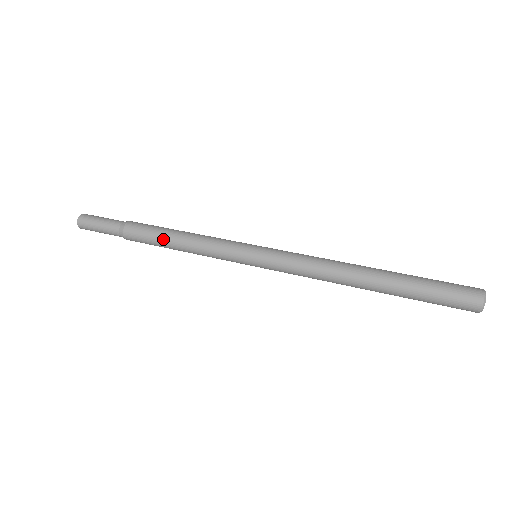
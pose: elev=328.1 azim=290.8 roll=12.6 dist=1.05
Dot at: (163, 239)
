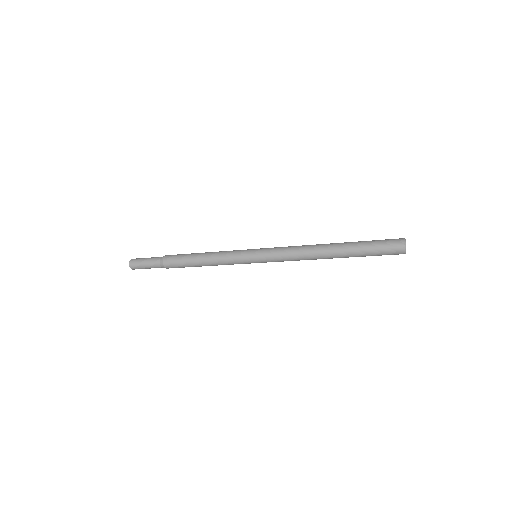
Dot at: (191, 257)
